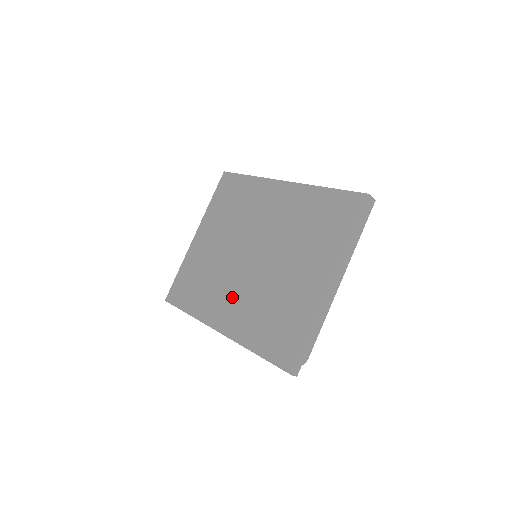
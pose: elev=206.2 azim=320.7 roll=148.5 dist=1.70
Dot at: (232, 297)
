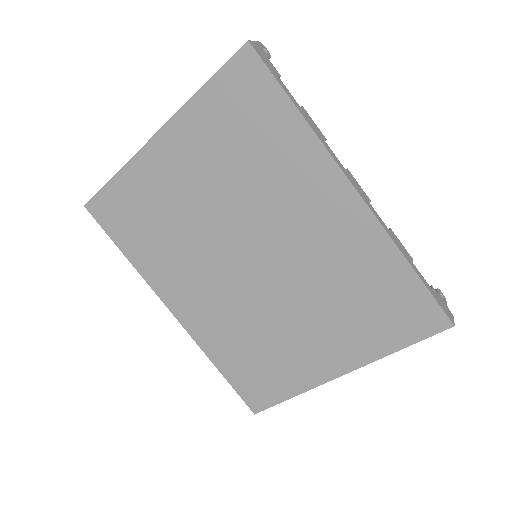
Dot at: (204, 291)
